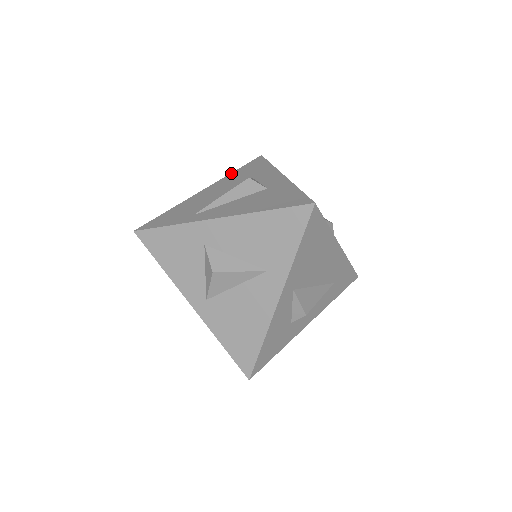
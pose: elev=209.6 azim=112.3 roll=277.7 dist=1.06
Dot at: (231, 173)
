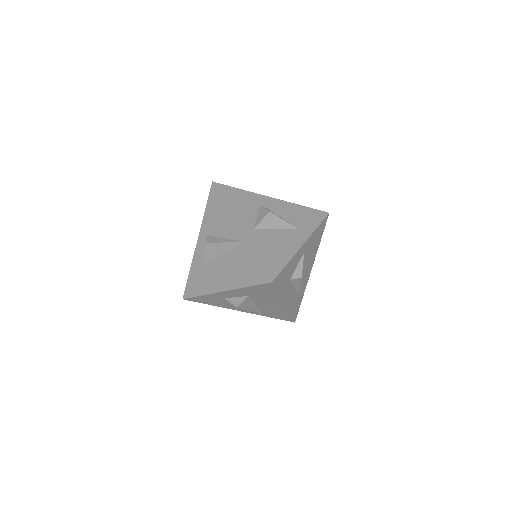
Dot at: occluded
